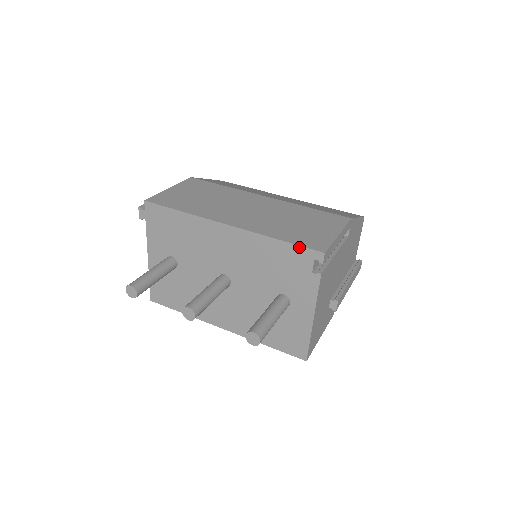
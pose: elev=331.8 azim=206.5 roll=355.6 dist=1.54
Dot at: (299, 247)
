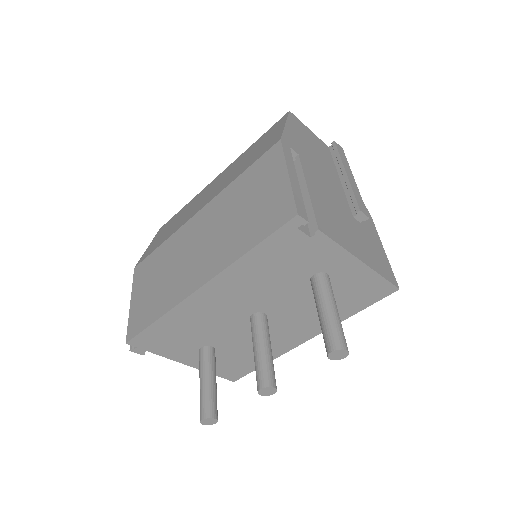
Dot at: (272, 236)
